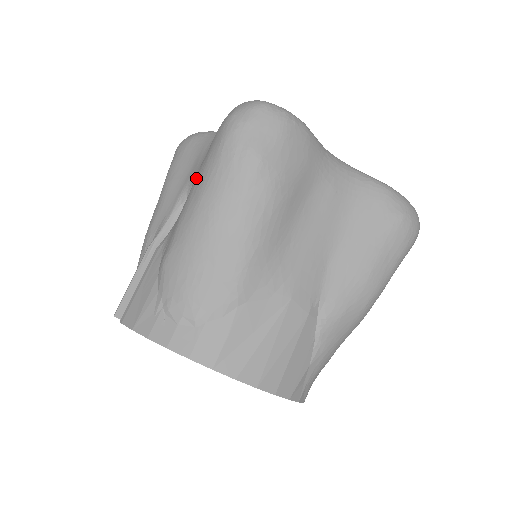
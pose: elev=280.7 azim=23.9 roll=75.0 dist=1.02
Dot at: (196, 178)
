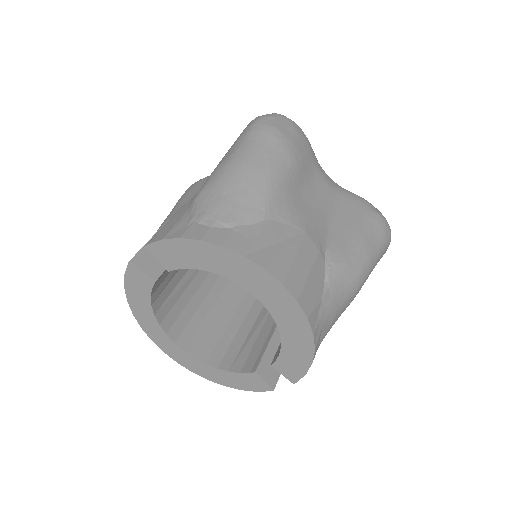
Dot at: (226, 153)
